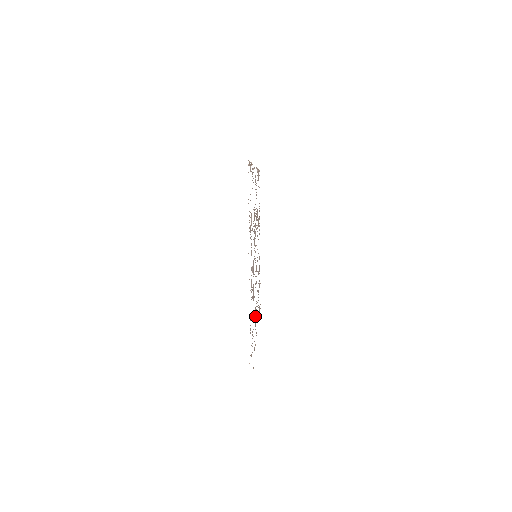
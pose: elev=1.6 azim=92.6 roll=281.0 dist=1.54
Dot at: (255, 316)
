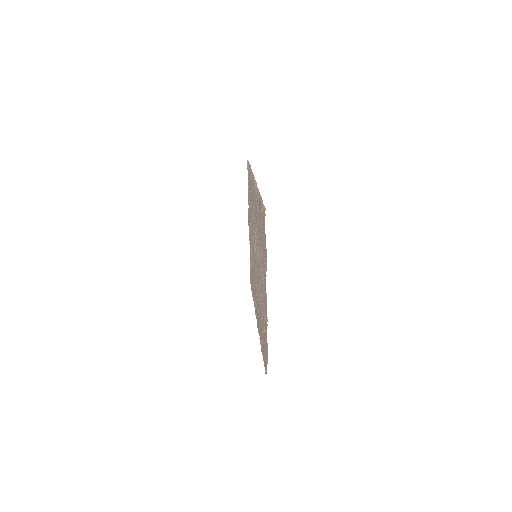
Dot at: occluded
